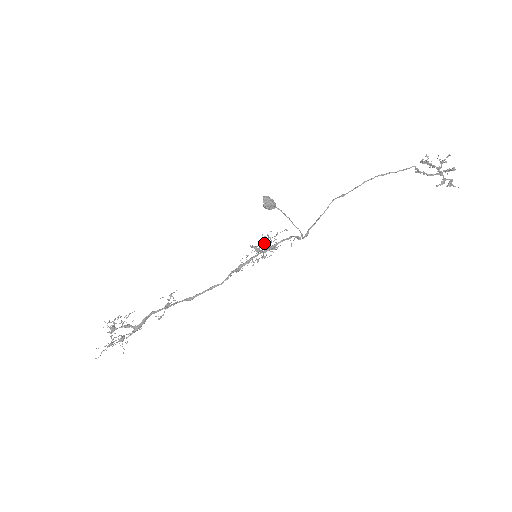
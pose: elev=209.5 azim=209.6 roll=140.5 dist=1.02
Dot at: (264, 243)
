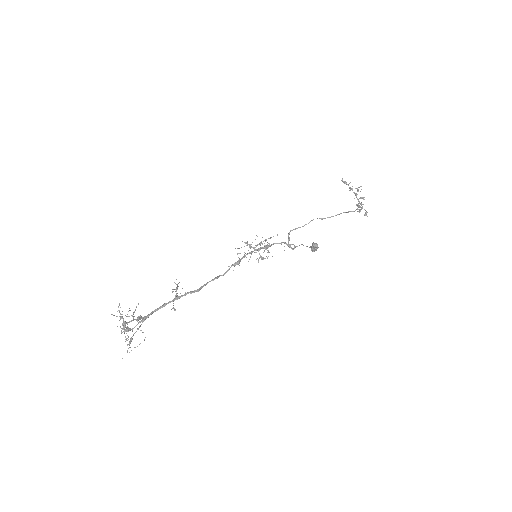
Dot at: occluded
